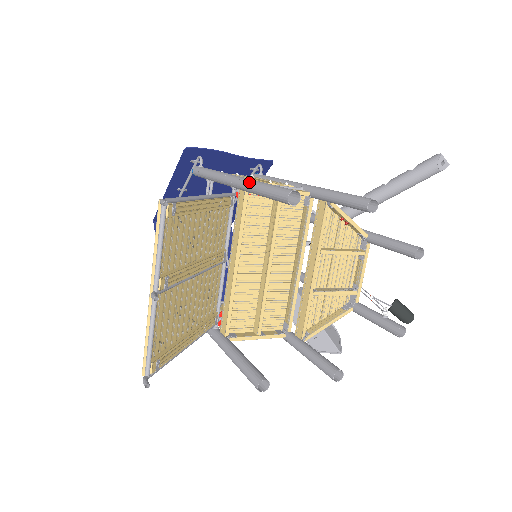
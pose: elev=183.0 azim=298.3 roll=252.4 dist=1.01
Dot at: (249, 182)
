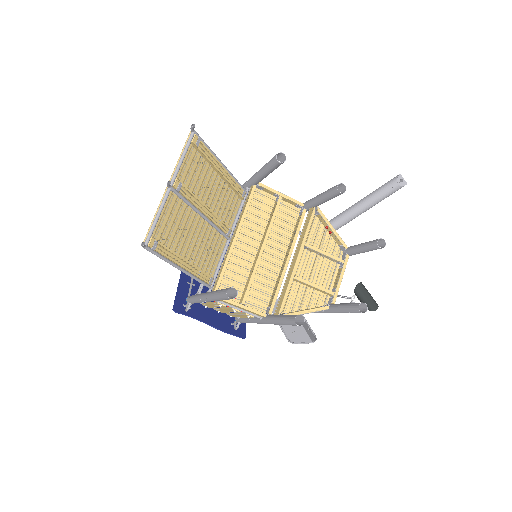
Dot at: (257, 172)
